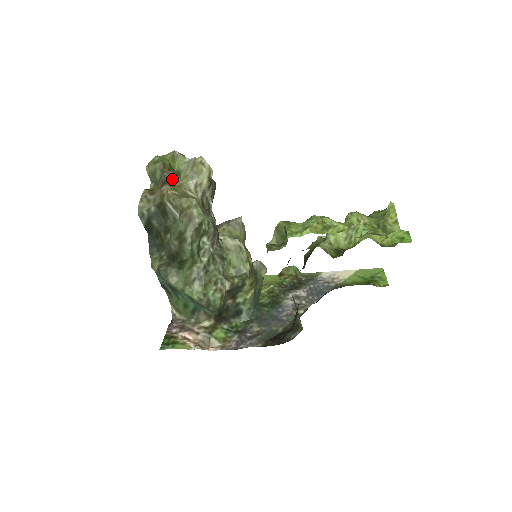
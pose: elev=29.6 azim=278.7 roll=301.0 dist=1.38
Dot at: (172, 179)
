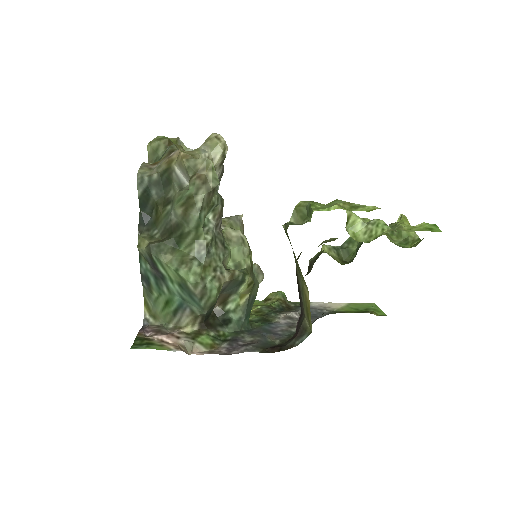
Dot at: occluded
